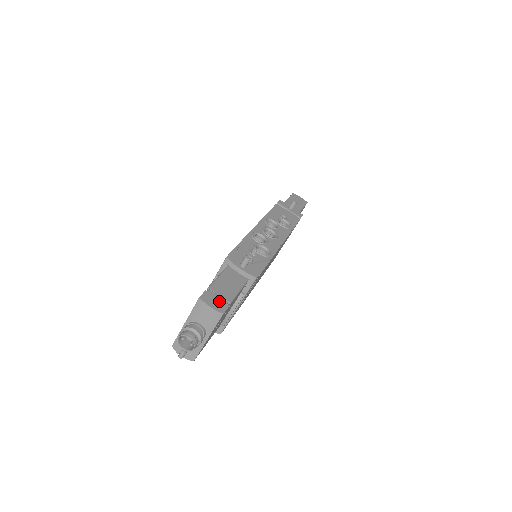
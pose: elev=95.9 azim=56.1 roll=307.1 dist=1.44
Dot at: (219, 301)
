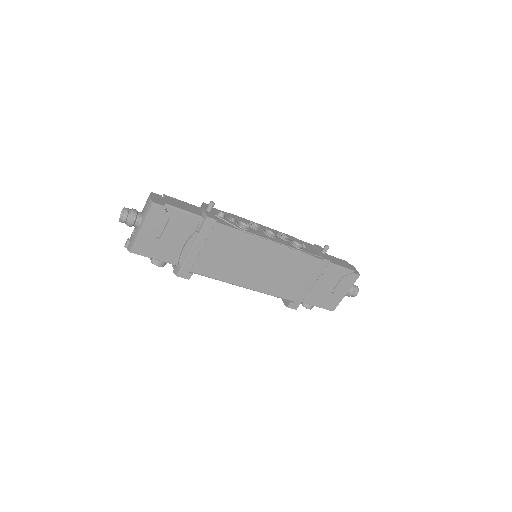
Dot at: (161, 201)
